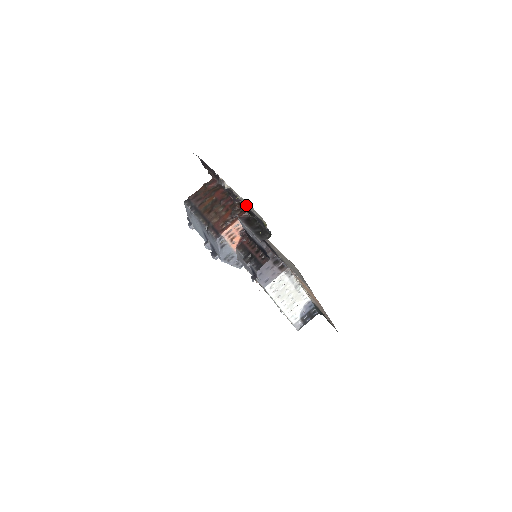
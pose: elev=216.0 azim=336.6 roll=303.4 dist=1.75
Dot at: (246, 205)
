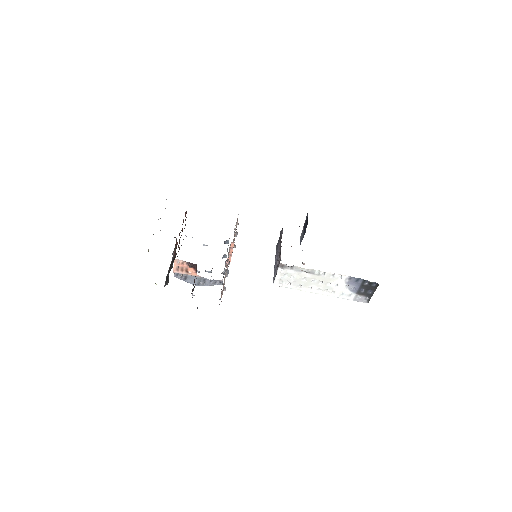
Dot at: occluded
